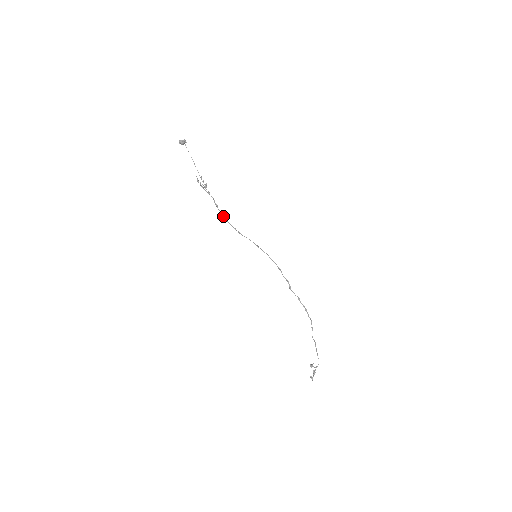
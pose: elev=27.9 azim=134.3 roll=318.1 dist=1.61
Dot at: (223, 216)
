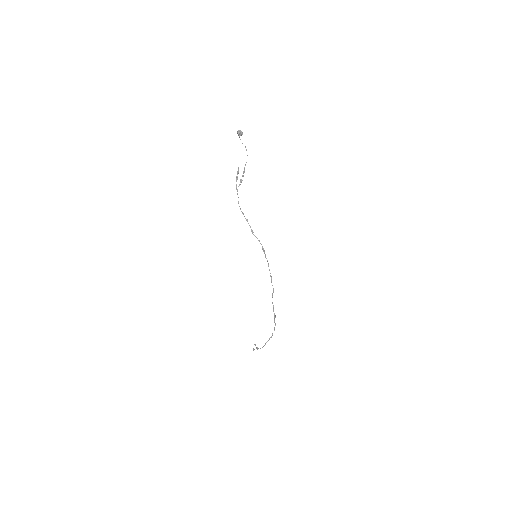
Dot at: (242, 213)
